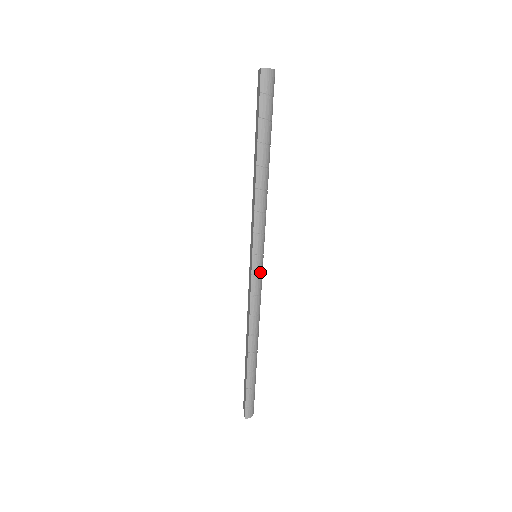
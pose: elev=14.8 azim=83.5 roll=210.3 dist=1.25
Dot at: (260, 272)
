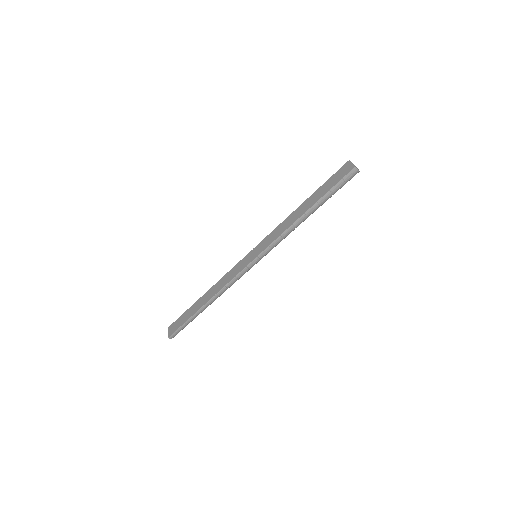
Dot at: (251, 267)
